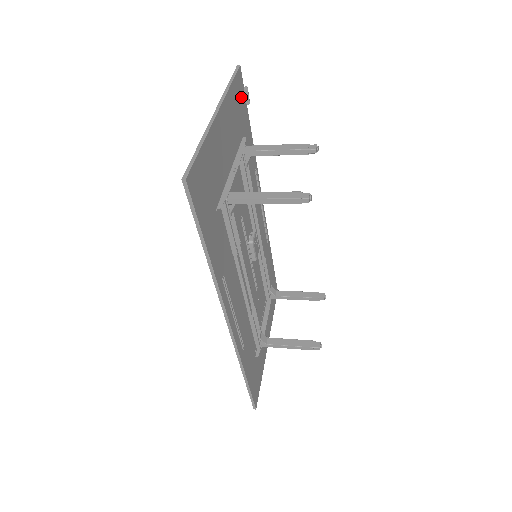
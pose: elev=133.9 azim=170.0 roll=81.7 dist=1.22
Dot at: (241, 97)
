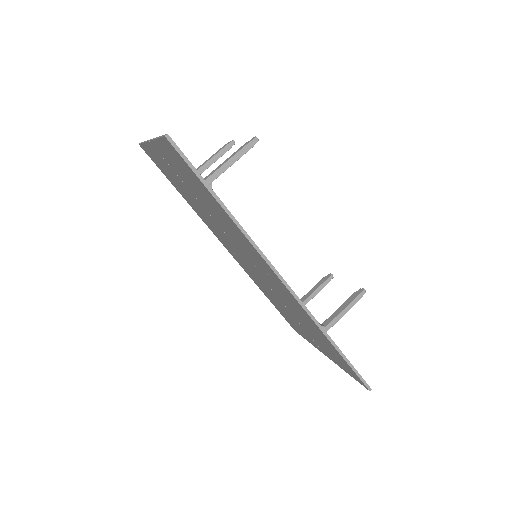
Dot at: occluded
